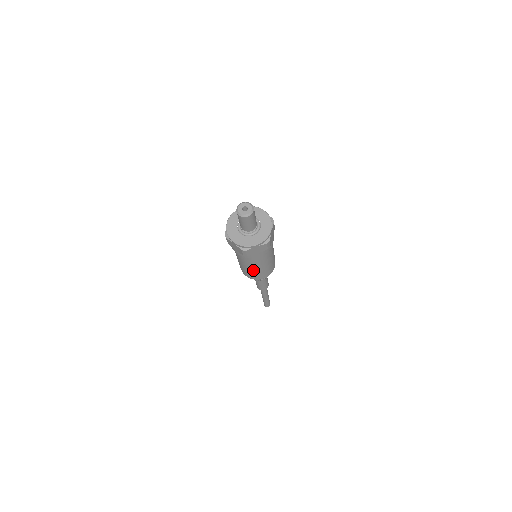
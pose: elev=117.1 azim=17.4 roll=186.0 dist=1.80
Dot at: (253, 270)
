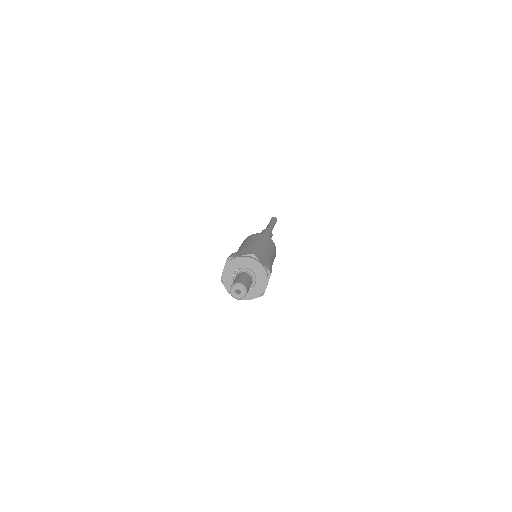
Dot at: occluded
